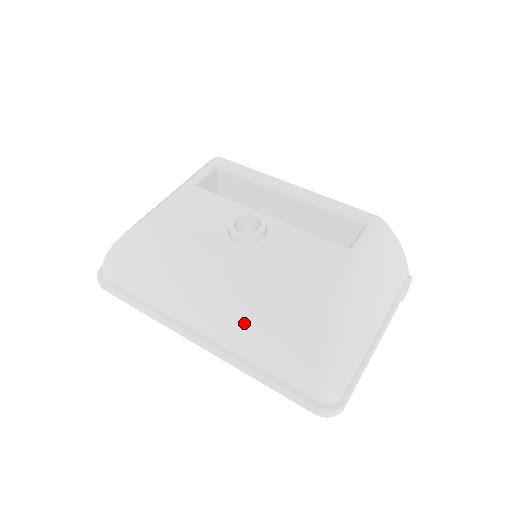
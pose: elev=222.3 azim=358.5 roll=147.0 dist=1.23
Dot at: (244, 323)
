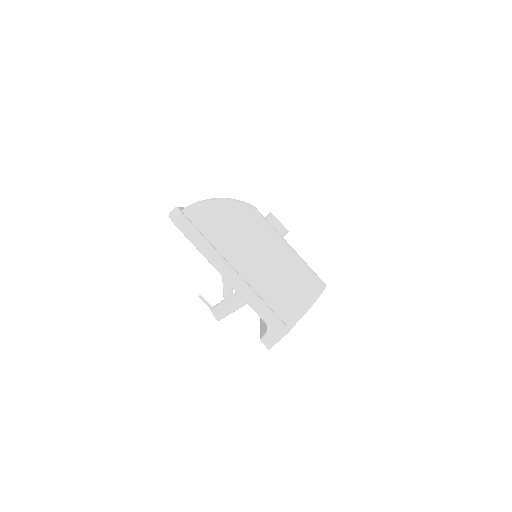
Dot at: occluded
